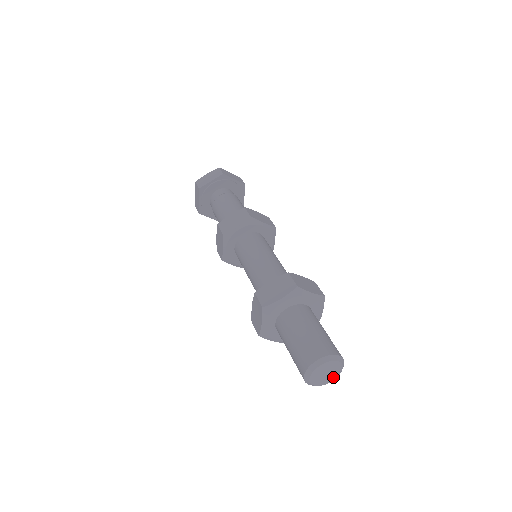
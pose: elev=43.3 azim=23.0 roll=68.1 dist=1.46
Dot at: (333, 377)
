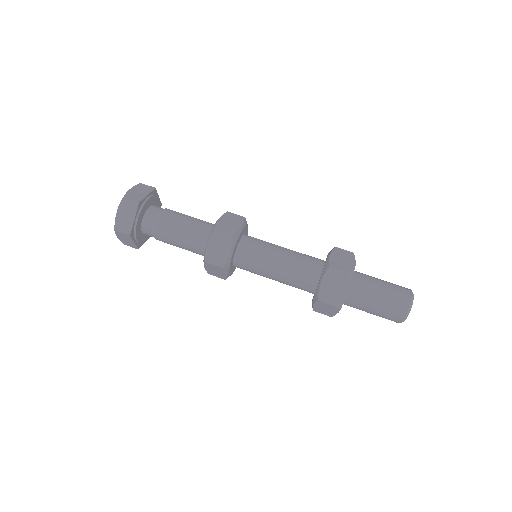
Dot at: occluded
